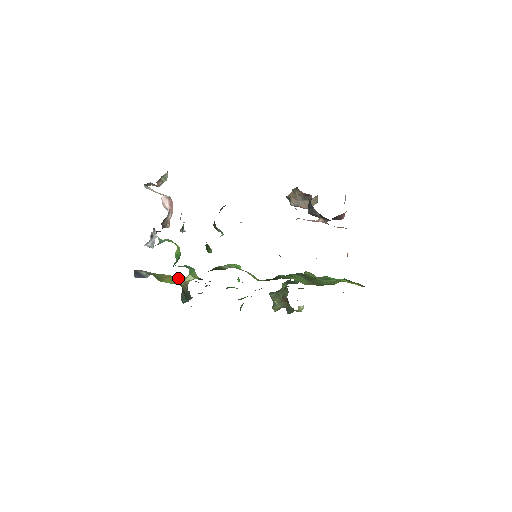
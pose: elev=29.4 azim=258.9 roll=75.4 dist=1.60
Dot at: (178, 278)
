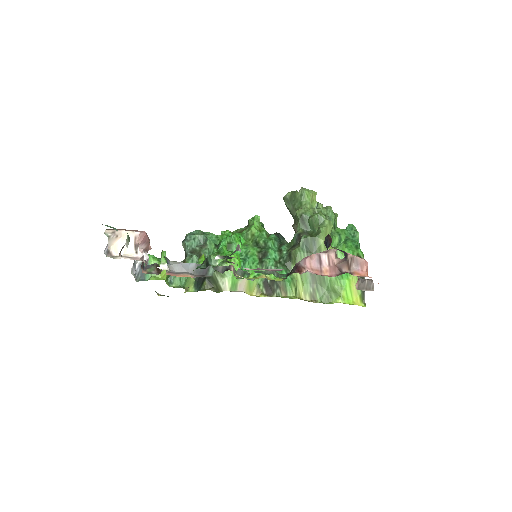
Dot at: occluded
